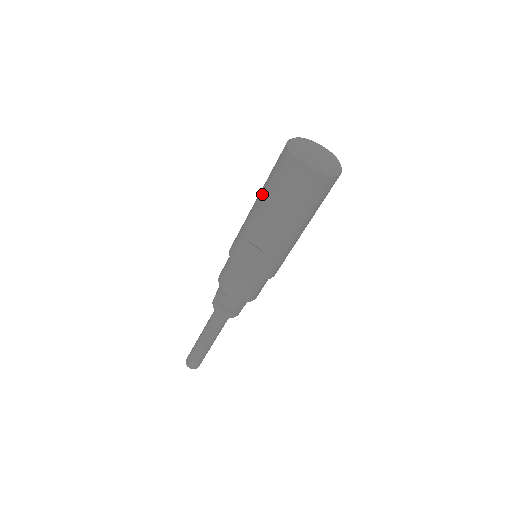
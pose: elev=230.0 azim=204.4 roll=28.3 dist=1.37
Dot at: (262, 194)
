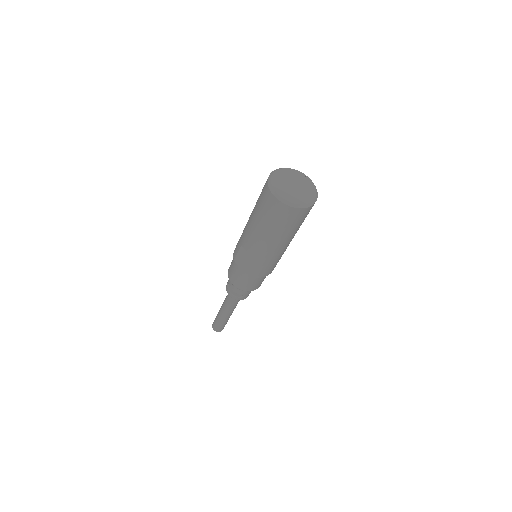
Dot at: (252, 213)
